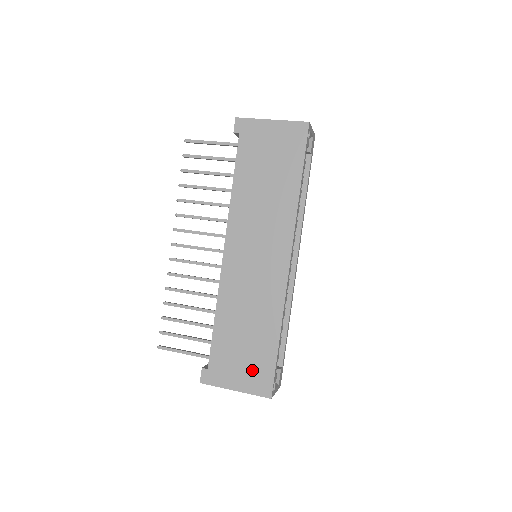
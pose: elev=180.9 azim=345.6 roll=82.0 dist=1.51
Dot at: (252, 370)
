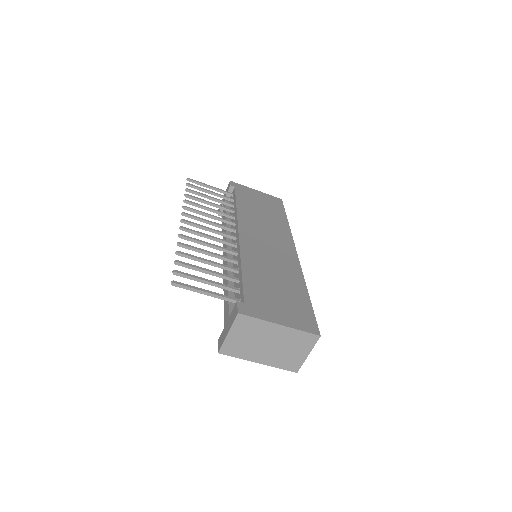
Dot at: (292, 311)
